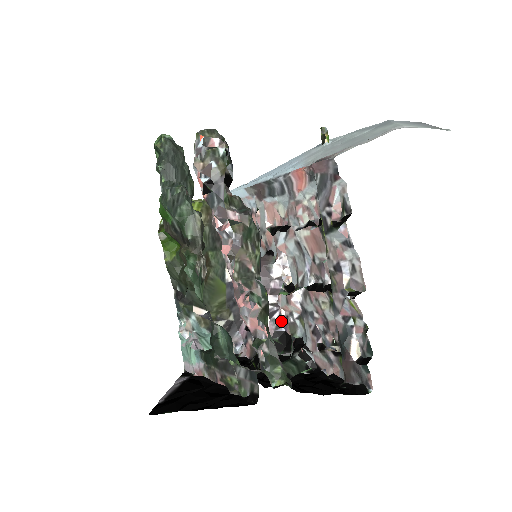
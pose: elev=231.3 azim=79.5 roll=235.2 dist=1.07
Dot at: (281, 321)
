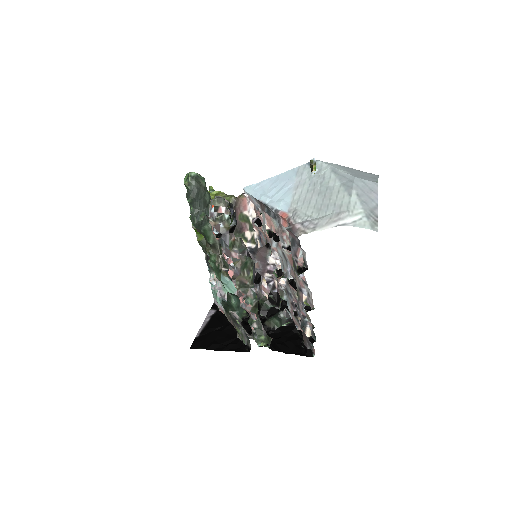
Dot at: (275, 286)
